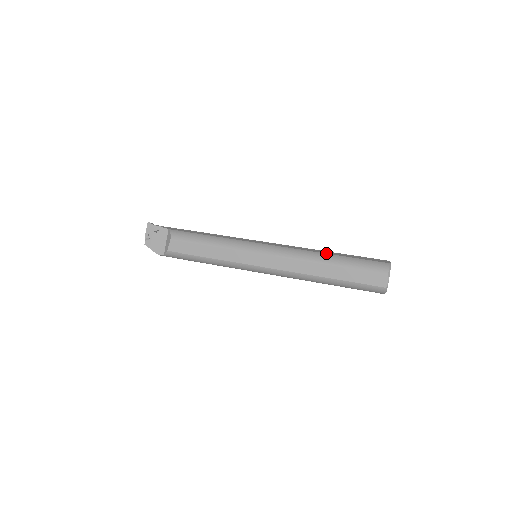
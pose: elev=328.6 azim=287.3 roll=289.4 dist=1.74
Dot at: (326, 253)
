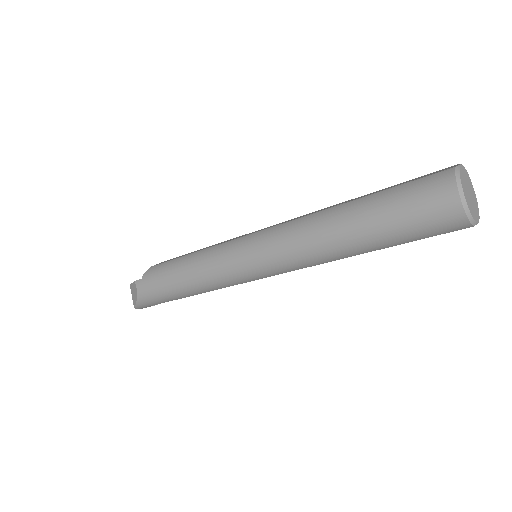
Dot at: occluded
